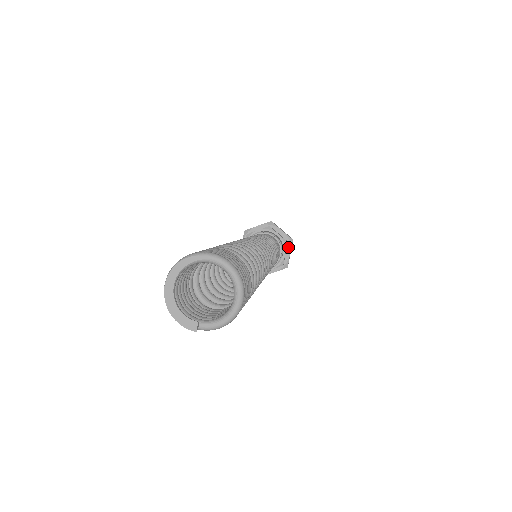
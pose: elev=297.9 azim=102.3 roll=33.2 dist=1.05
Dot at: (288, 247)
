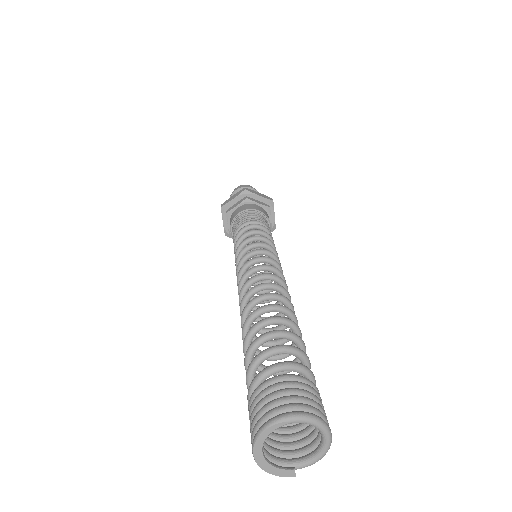
Dot at: (271, 210)
